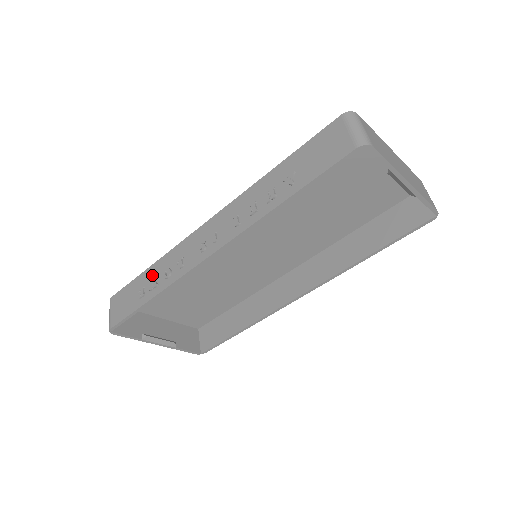
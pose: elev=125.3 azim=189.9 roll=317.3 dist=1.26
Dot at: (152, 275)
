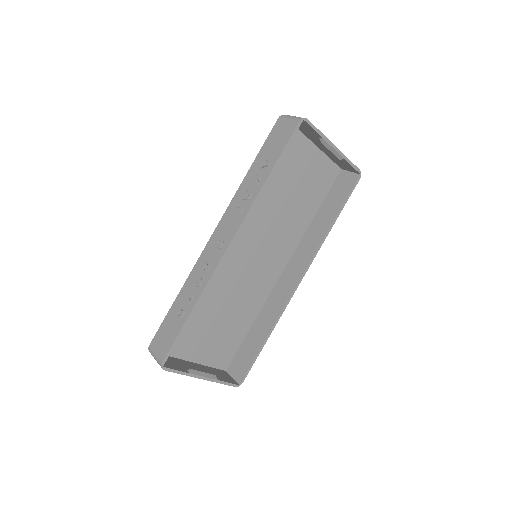
Dot at: (184, 296)
